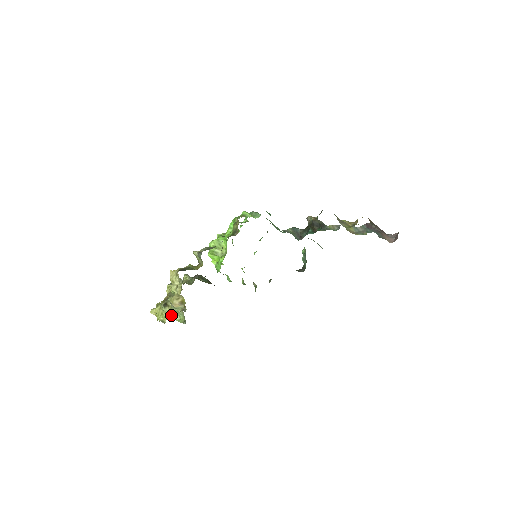
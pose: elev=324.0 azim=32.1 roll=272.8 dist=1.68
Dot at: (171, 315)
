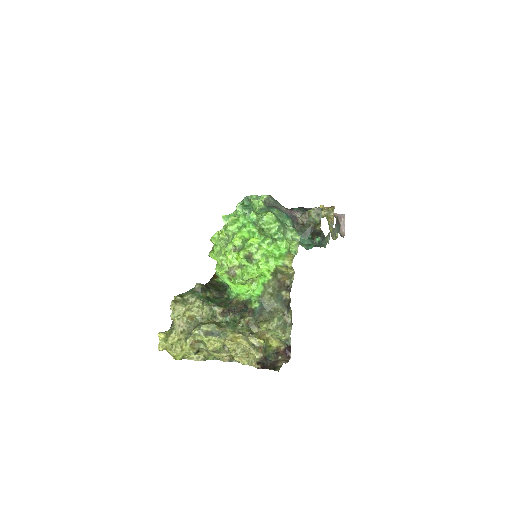
Dot at: occluded
